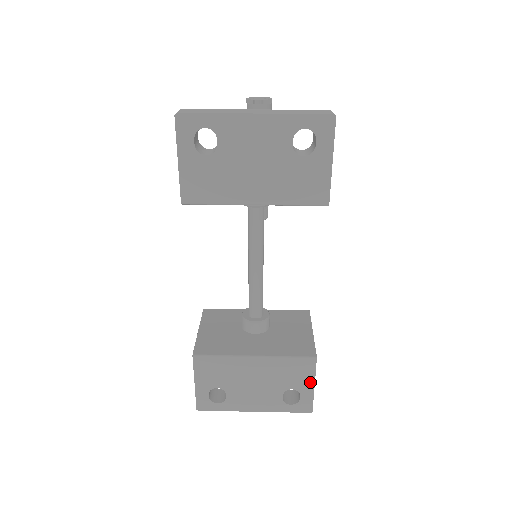
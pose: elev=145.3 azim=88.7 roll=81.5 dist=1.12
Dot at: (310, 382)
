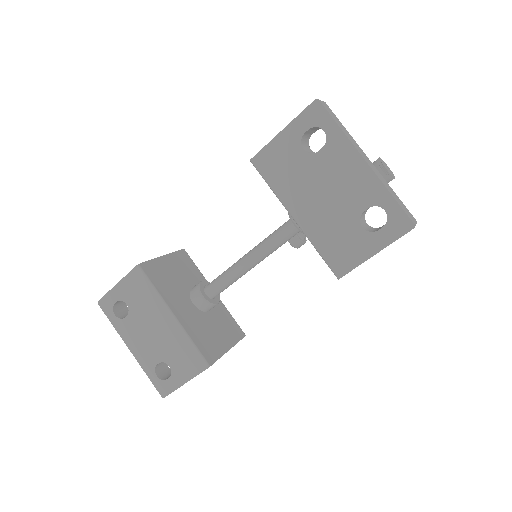
Dot at: (186, 377)
